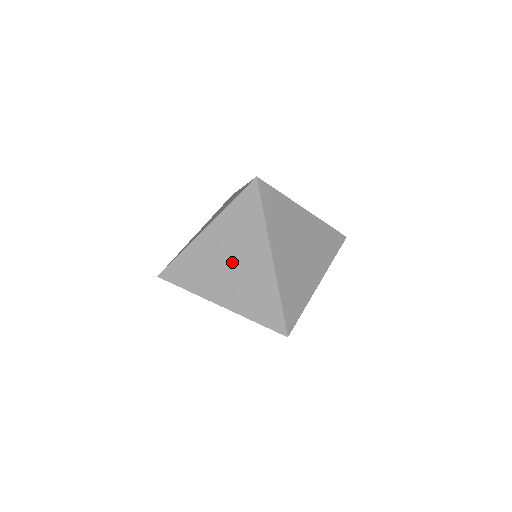
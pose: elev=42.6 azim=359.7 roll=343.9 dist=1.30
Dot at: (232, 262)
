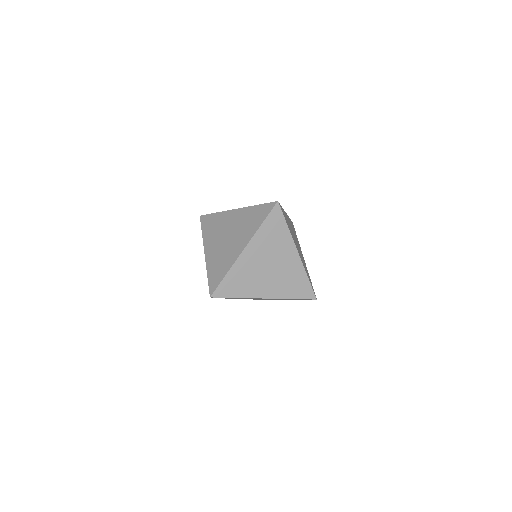
Dot at: (229, 236)
